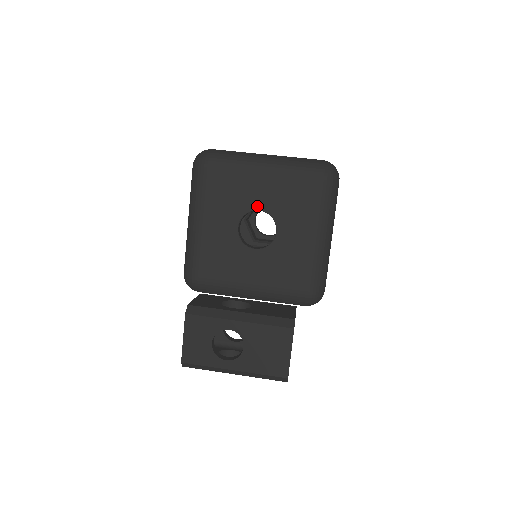
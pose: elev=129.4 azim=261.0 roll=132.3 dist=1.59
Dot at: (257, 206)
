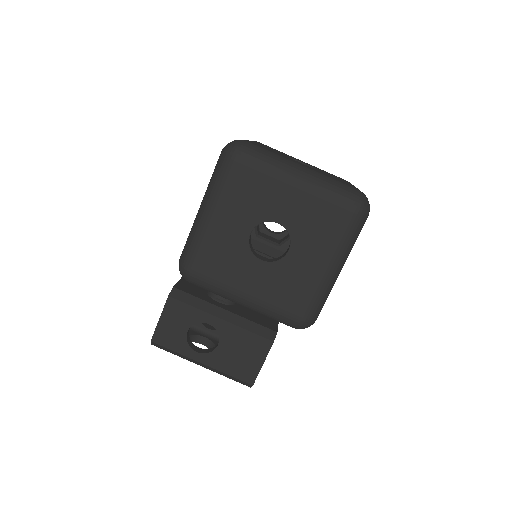
Dot at: (277, 218)
